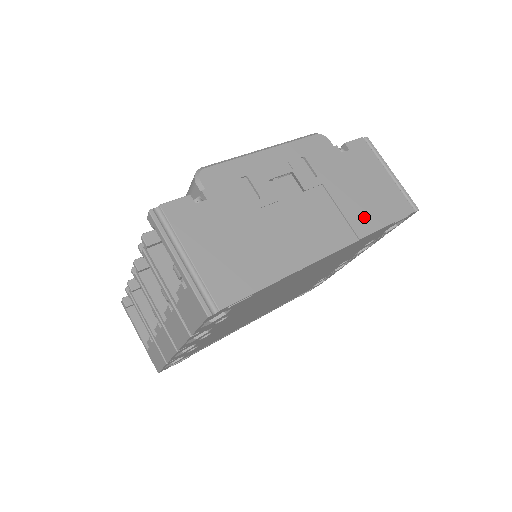
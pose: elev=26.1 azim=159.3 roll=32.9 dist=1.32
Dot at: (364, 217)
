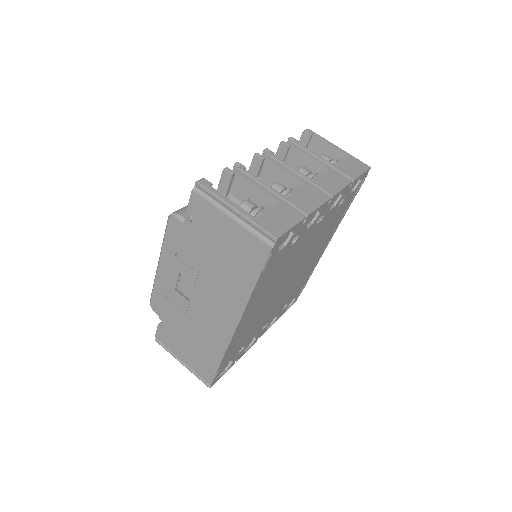
Dot at: (238, 284)
